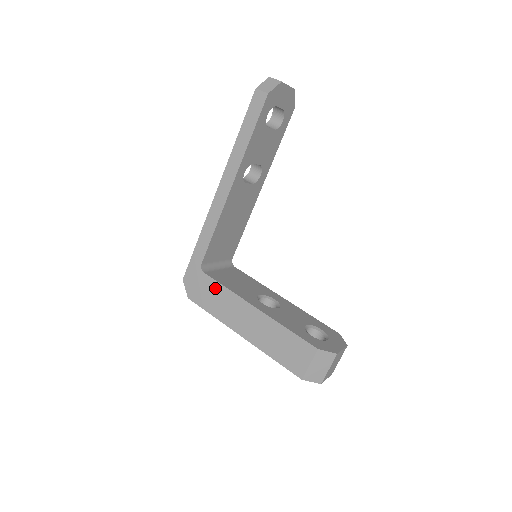
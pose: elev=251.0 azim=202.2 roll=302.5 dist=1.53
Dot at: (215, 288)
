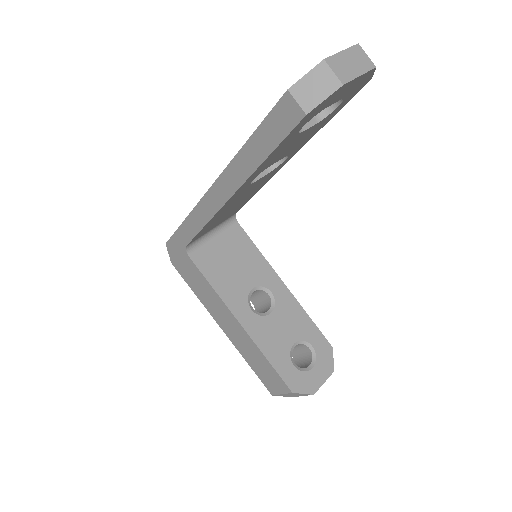
Dot at: (199, 277)
